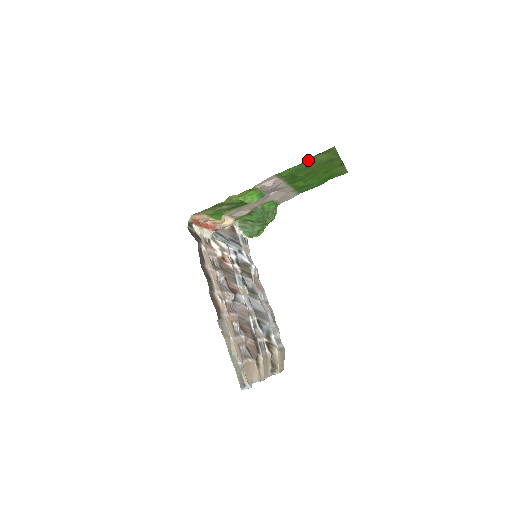
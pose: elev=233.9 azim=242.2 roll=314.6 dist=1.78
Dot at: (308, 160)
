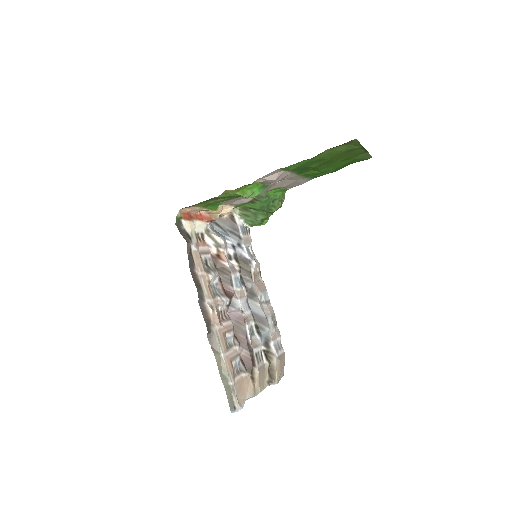
Dot at: (322, 153)
